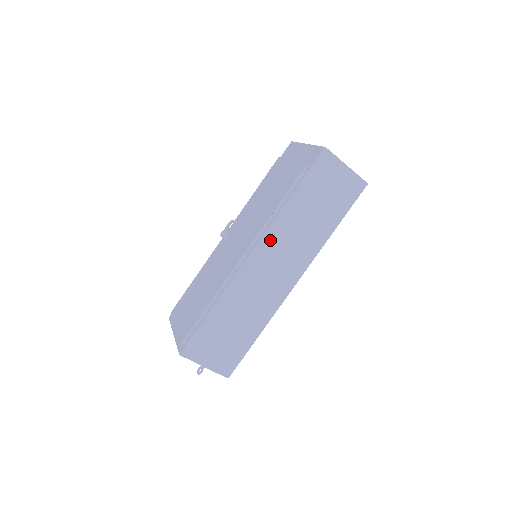
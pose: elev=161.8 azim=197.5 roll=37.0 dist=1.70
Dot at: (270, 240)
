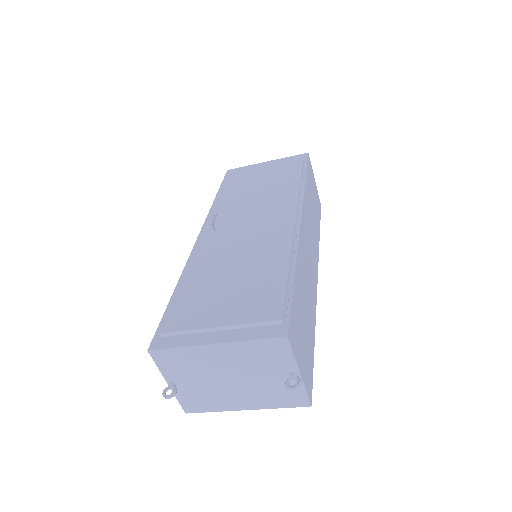
Dot at: (305, 213)
